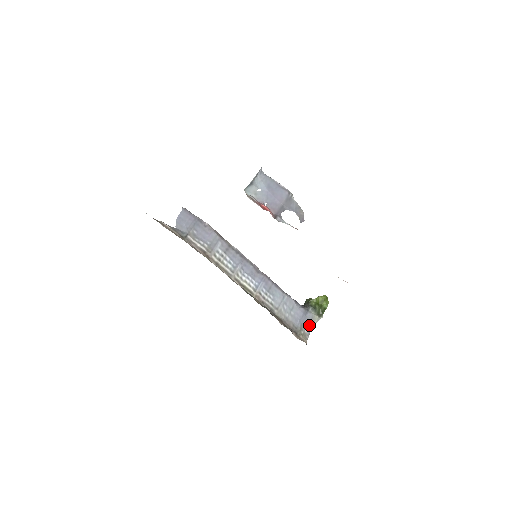
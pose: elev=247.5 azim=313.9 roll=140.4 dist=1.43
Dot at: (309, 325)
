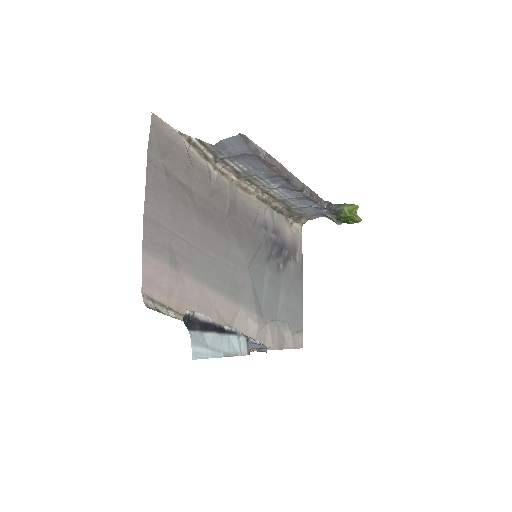
Dot at: (323, 216)
